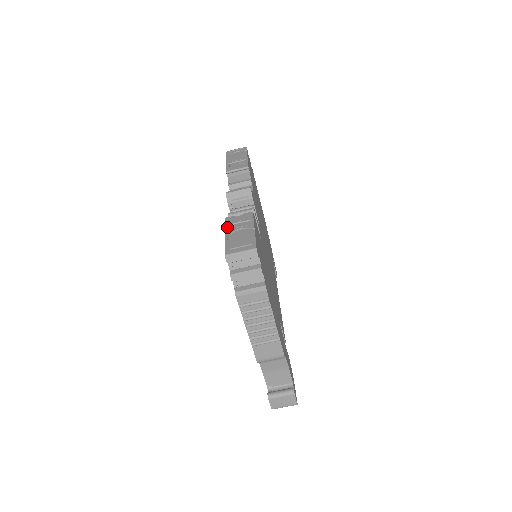
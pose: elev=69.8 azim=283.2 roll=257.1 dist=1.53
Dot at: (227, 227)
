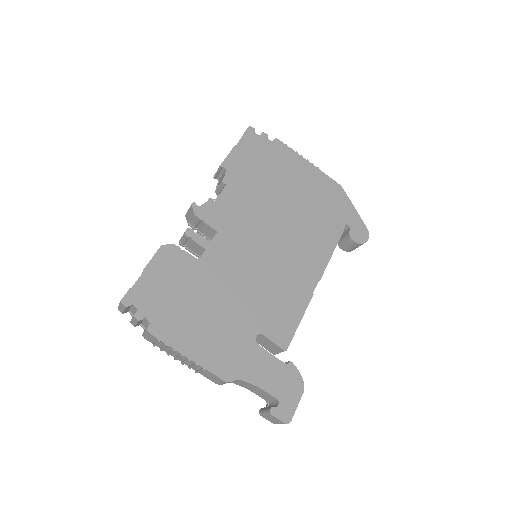
Dot at: occluded
